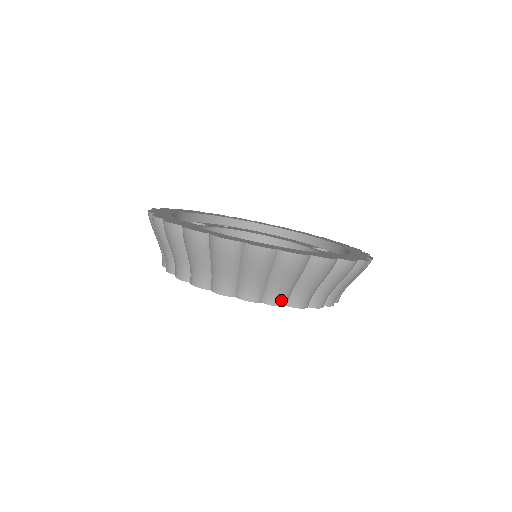
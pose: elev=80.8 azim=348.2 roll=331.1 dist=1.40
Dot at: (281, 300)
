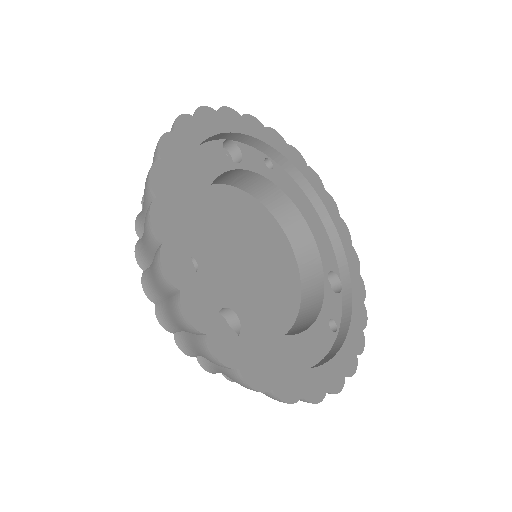
Dot at: (216, 372)
